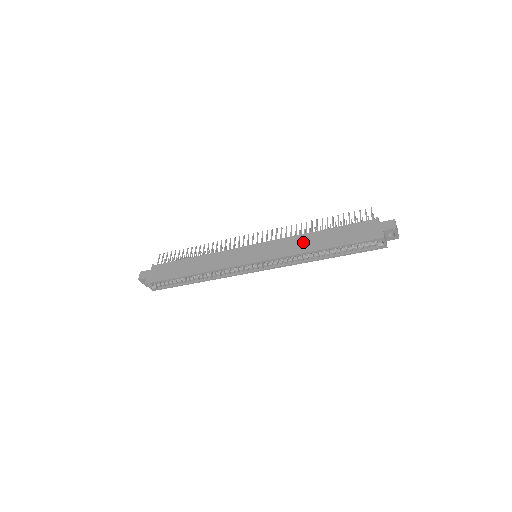
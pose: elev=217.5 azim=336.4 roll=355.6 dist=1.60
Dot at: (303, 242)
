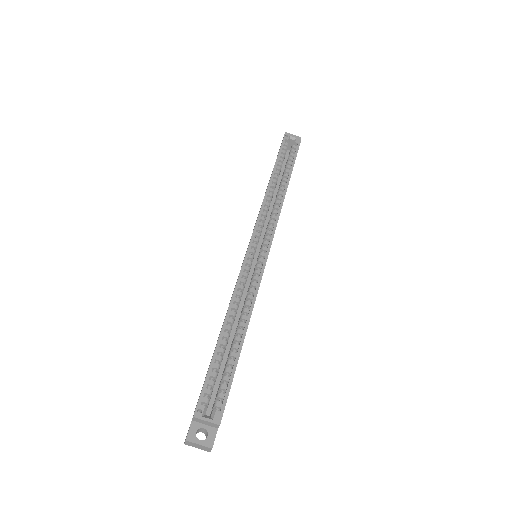
Dot at: occluded
